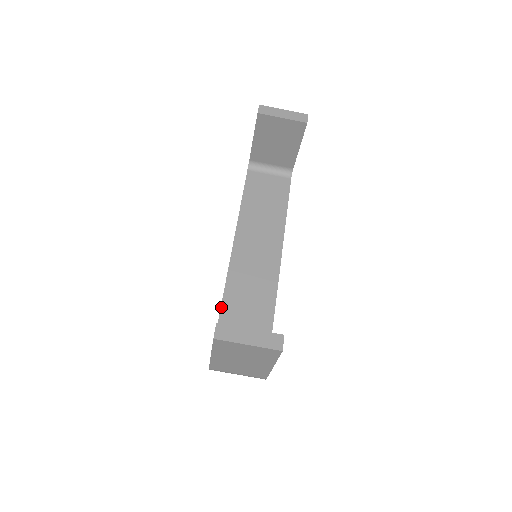
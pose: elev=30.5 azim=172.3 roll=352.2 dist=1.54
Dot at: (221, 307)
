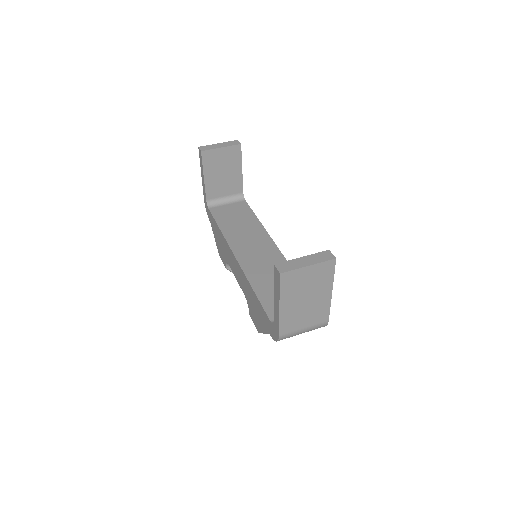
Dot at: (256, 294)
